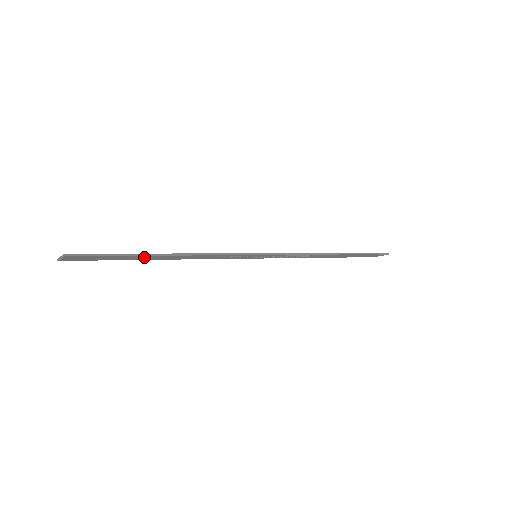
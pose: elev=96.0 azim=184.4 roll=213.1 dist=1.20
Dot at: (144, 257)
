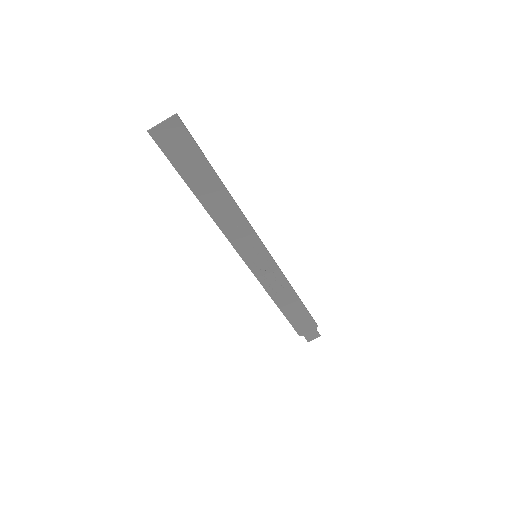
Dot at: (205, 178)
